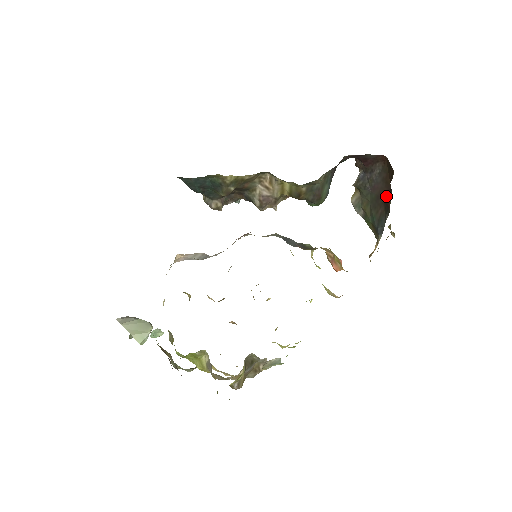
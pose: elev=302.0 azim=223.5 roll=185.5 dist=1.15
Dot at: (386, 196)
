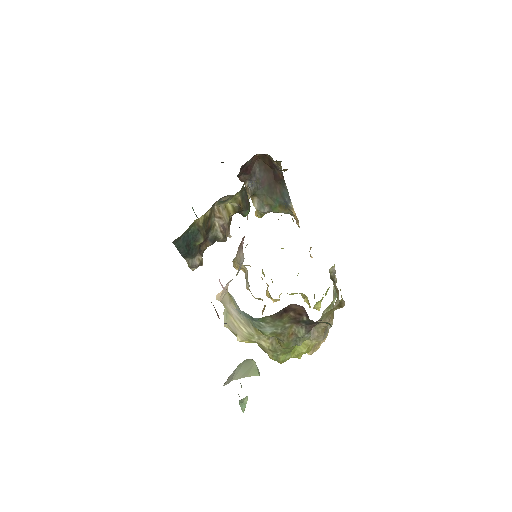
Dot at: (274, 177)
